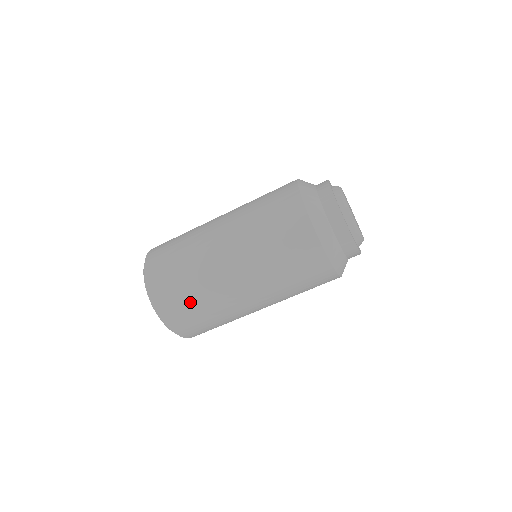
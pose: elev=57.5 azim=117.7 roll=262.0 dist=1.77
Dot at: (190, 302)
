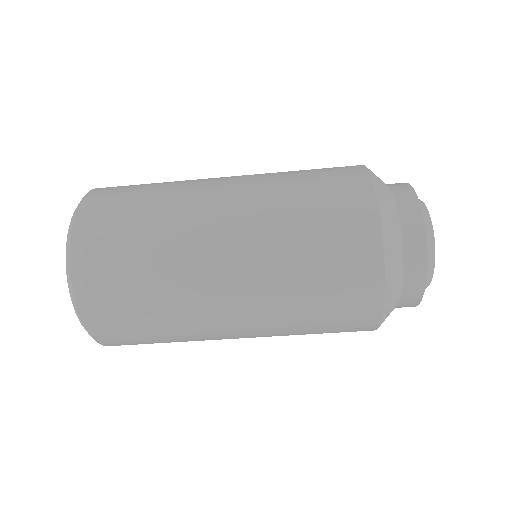
Dot at: (149, 334)
